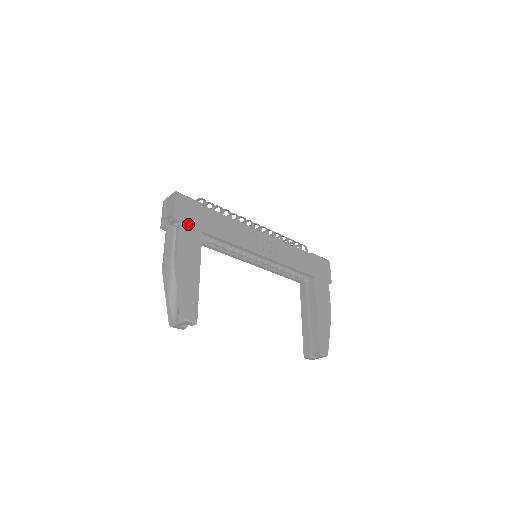
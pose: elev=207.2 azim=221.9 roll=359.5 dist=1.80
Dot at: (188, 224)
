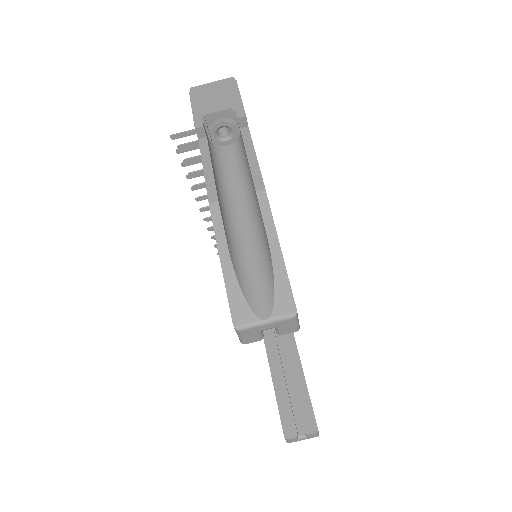
Dot at: occluded
